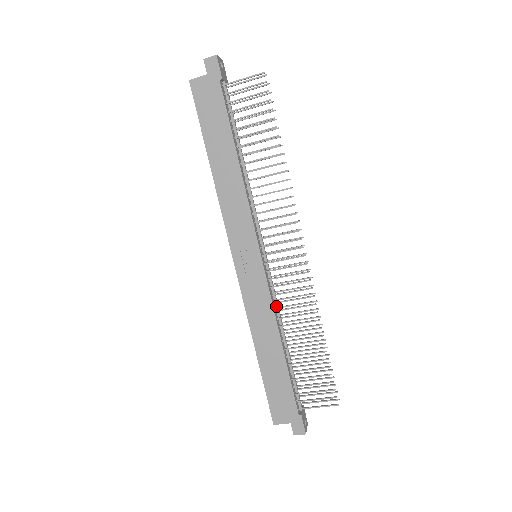
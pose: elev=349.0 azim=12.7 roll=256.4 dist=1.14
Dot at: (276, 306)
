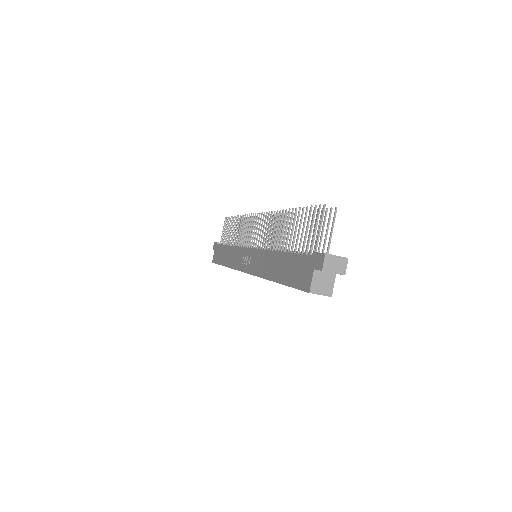
Dot at: occluded
